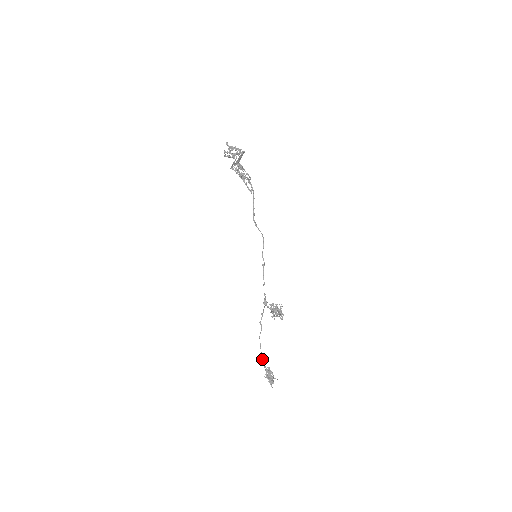
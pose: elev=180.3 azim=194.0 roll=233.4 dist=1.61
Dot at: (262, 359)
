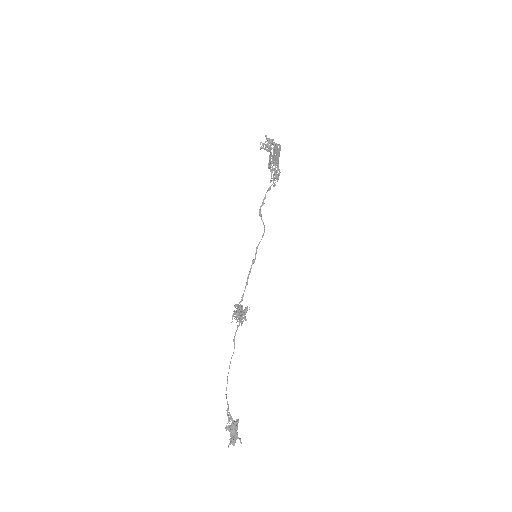
Dot at: (225, 394)
